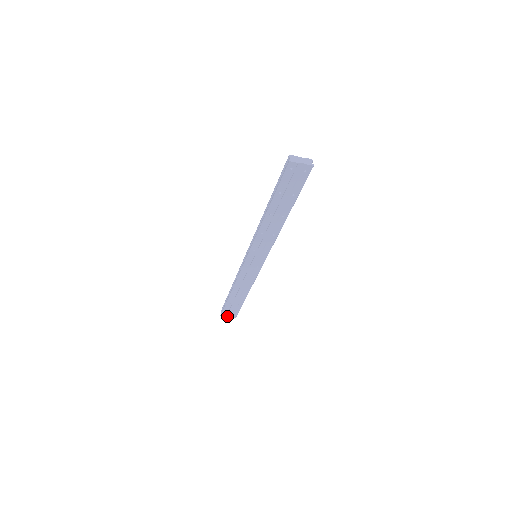
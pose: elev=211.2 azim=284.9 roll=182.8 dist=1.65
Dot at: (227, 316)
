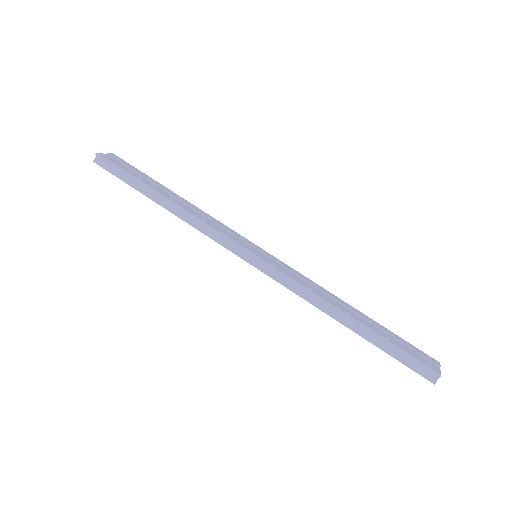
Dot at: occluded
